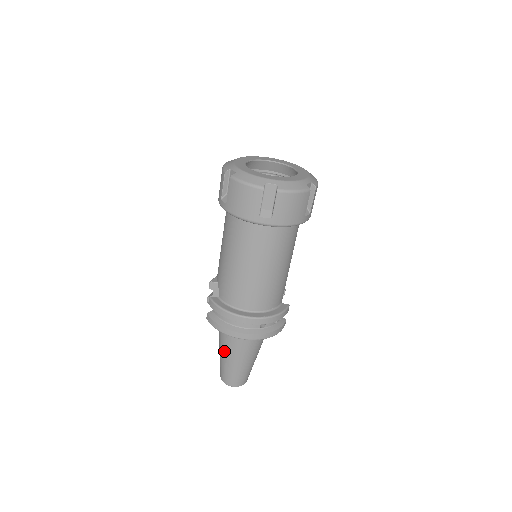
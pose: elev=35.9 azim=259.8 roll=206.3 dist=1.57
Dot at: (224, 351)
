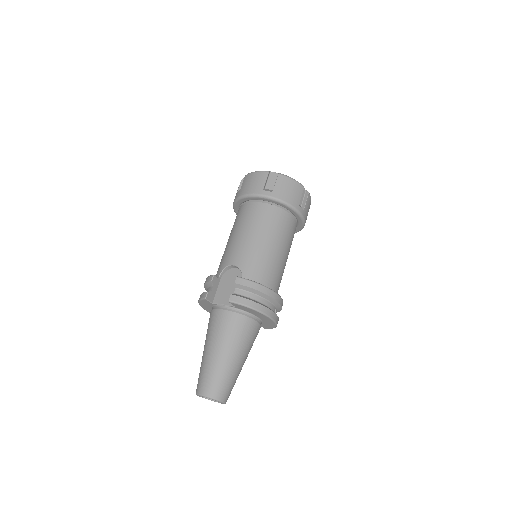
Dot at: (228, 348)
